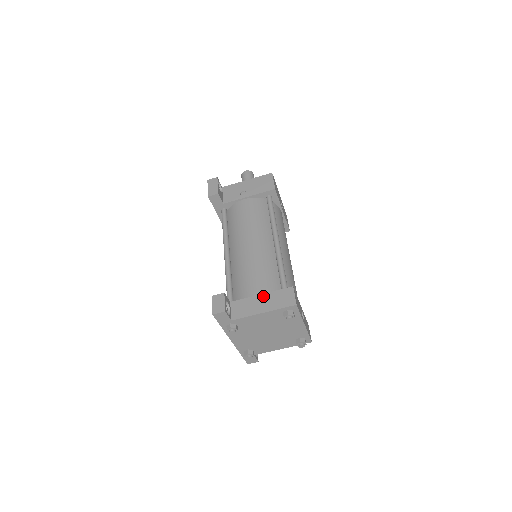
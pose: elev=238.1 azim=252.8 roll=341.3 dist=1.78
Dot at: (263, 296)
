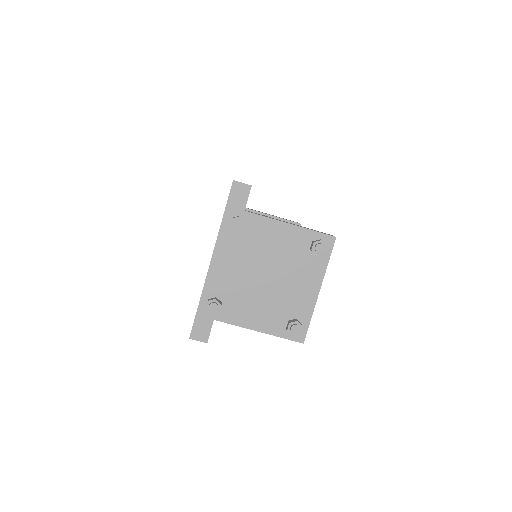
Dot at: occluded
